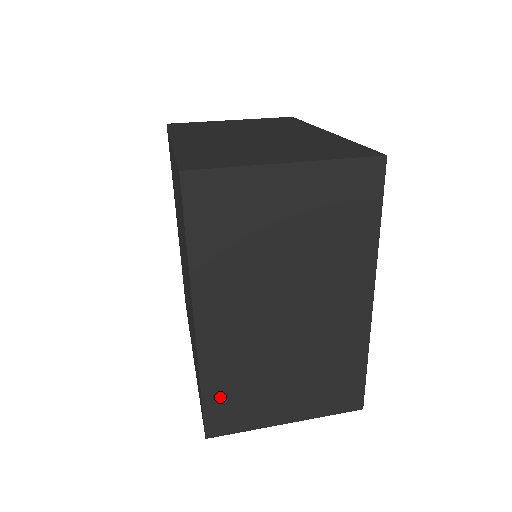
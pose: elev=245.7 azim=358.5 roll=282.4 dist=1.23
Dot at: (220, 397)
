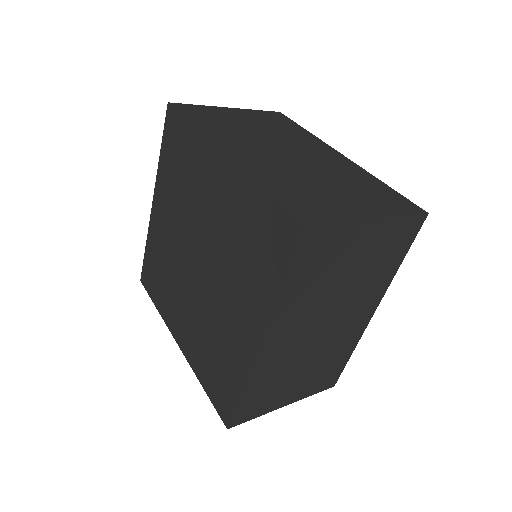
Dot at: (251, 396)
